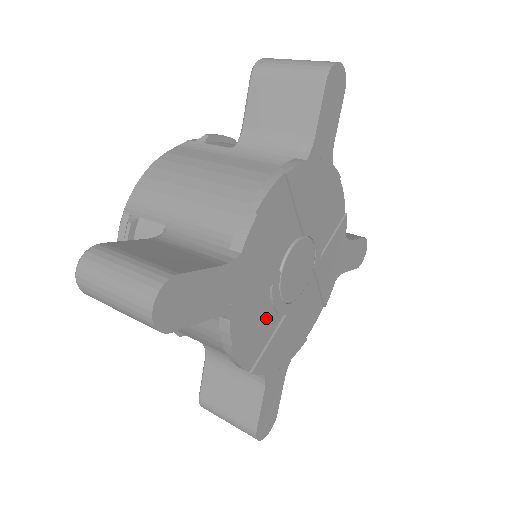
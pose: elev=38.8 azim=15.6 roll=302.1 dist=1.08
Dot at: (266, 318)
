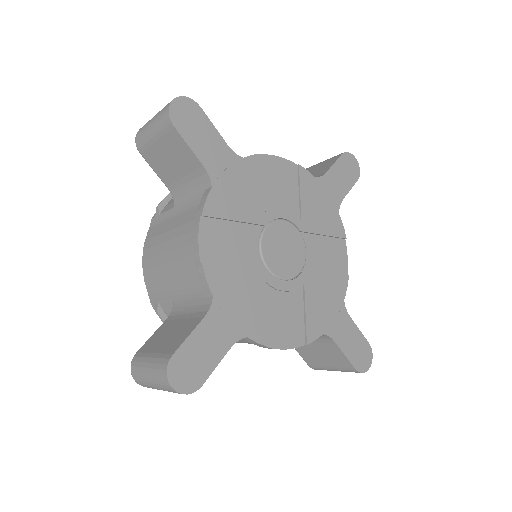
Dot at: (285, 303)
